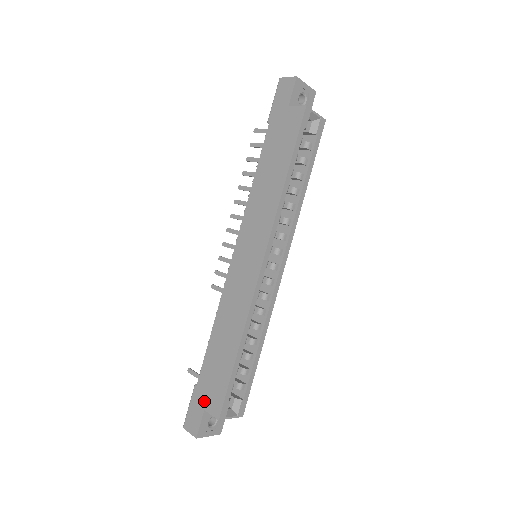
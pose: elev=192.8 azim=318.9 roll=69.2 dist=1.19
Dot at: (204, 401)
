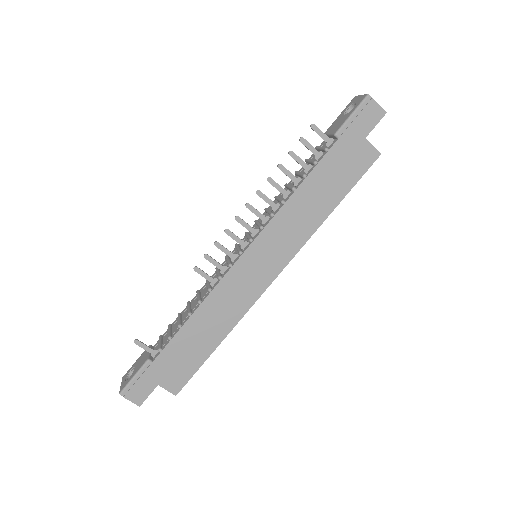
Dot at: (160, 378)
